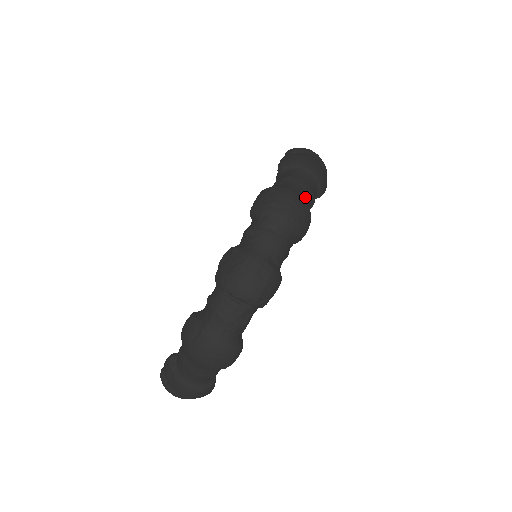
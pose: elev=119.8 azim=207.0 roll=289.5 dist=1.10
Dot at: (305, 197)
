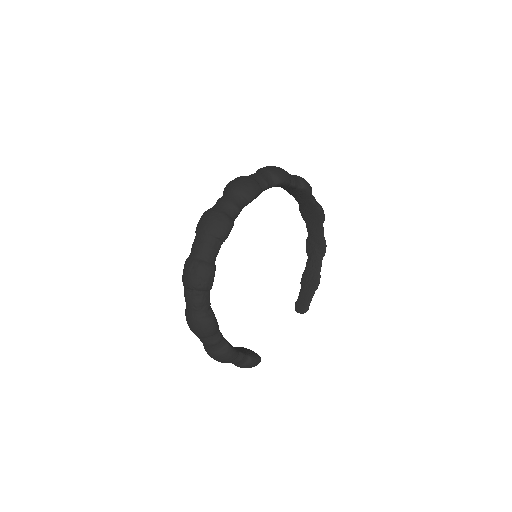
Dot at: (223, 209)
